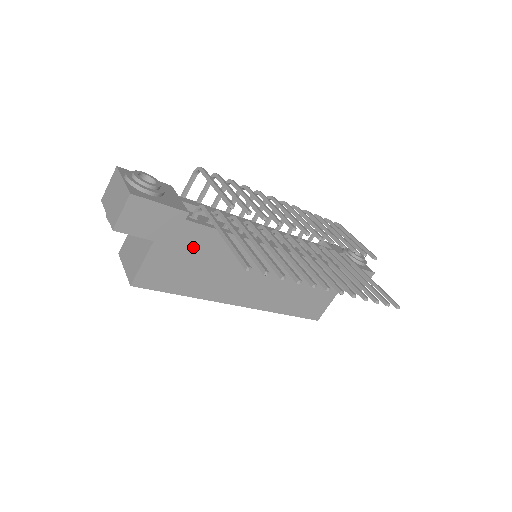
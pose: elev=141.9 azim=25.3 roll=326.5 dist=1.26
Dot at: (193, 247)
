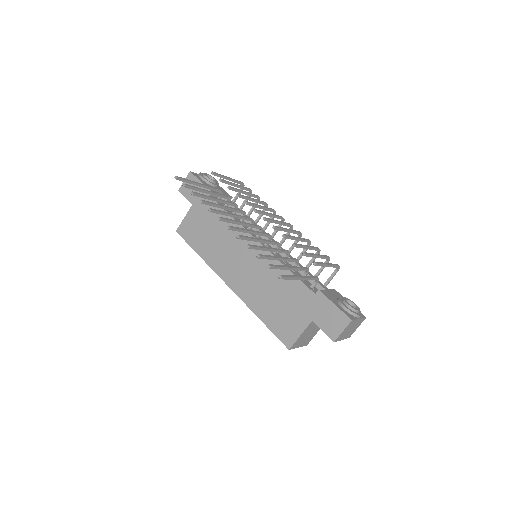
Dot at: (209, 217)
